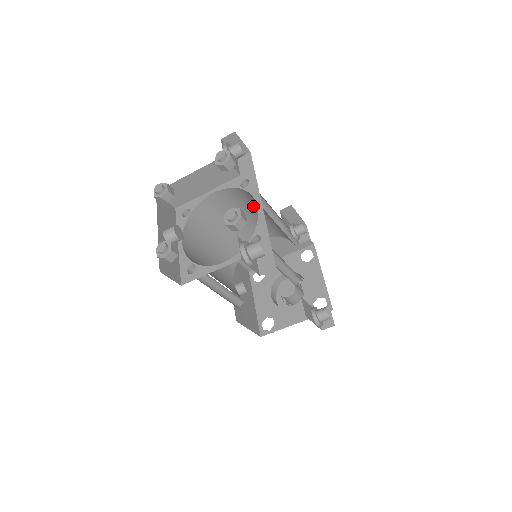
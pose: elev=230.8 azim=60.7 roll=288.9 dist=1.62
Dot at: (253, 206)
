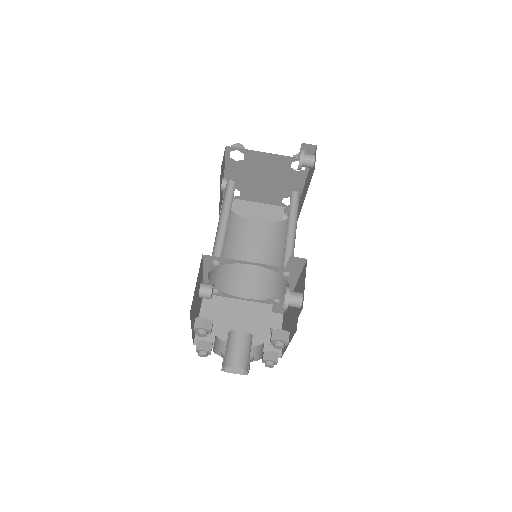
Dot at: (275, 246)
